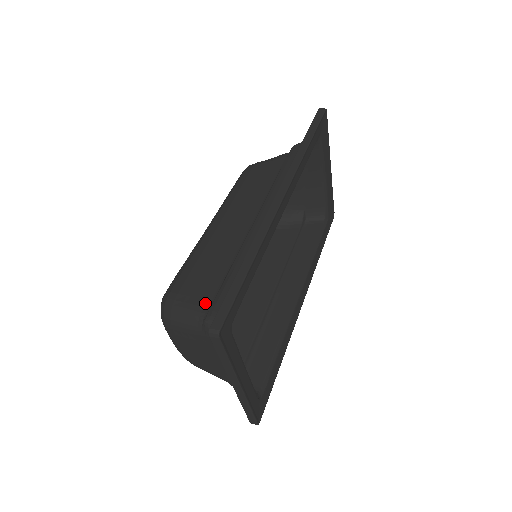
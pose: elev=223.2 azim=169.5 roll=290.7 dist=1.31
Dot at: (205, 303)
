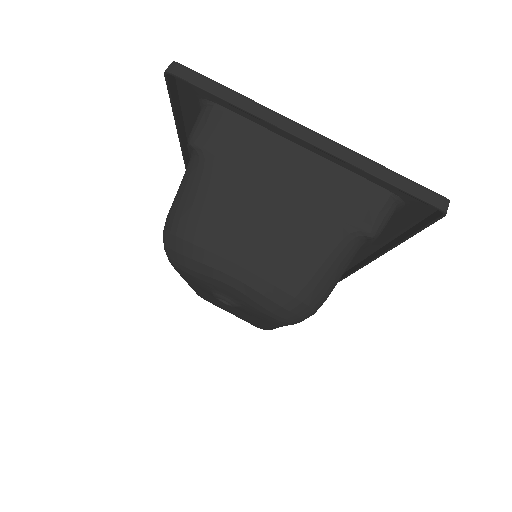
Dot at: occluded
